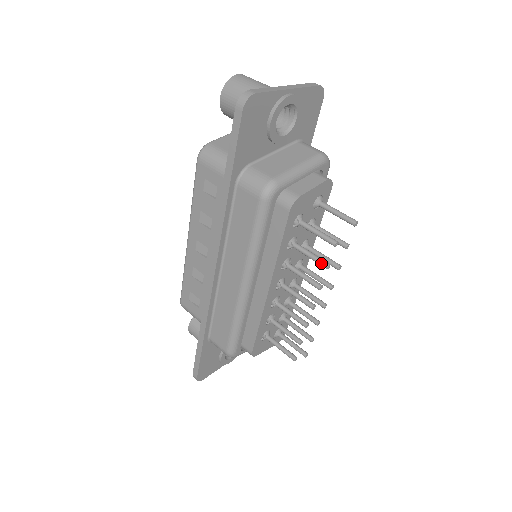
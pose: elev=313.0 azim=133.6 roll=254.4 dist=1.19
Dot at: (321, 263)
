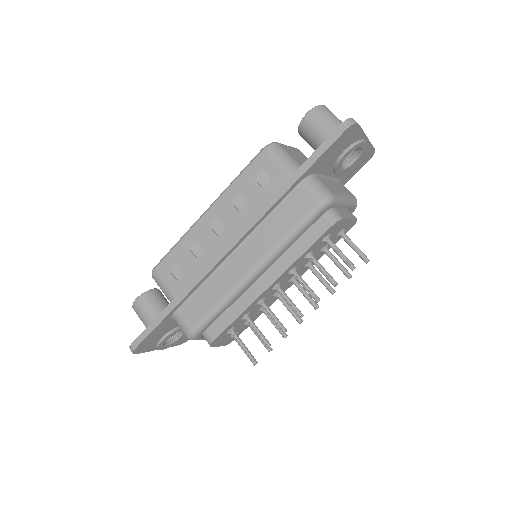
Dot at: (332, 280)
